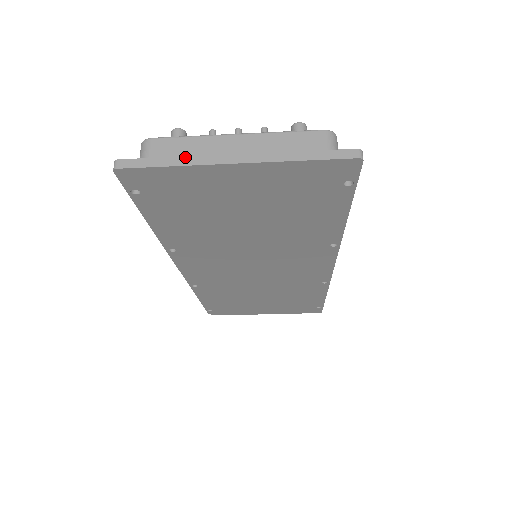
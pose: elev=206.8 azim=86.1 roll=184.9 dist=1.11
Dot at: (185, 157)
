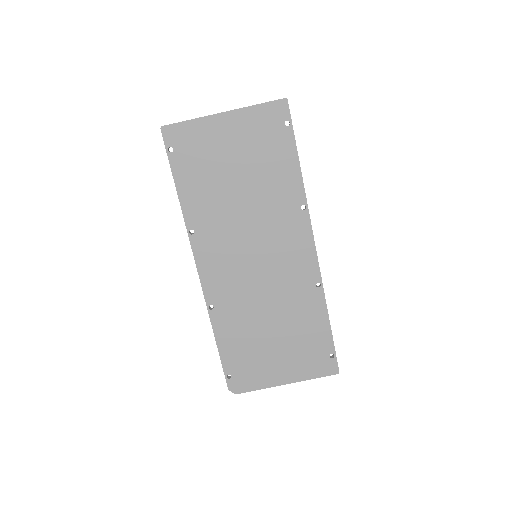
Dot at: (198, 118)
